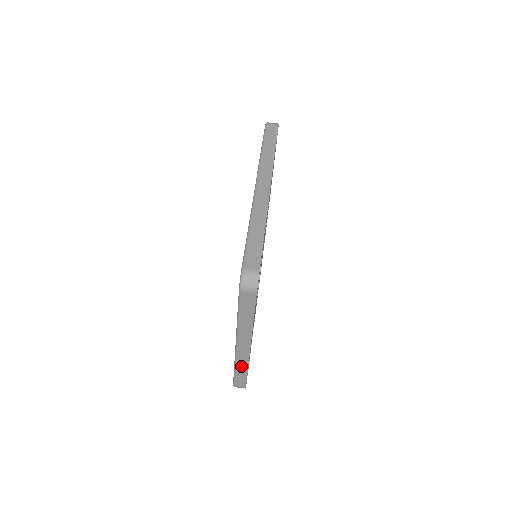
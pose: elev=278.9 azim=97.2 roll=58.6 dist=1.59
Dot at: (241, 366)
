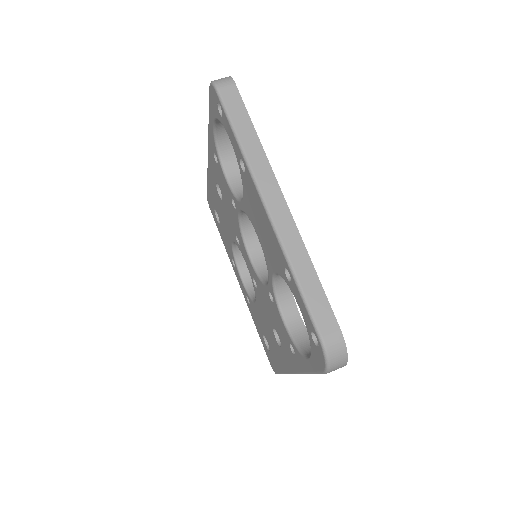
Dot at: (298, 260)
